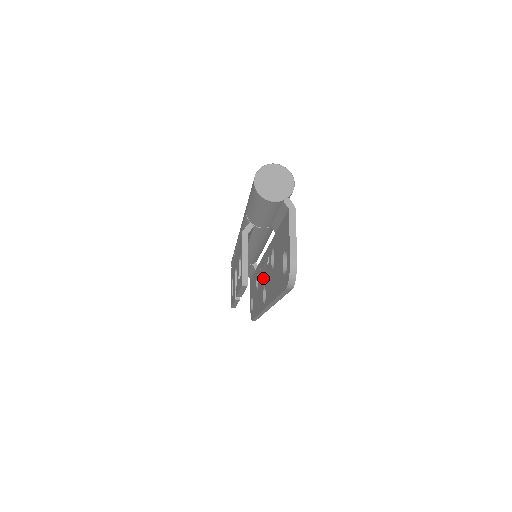
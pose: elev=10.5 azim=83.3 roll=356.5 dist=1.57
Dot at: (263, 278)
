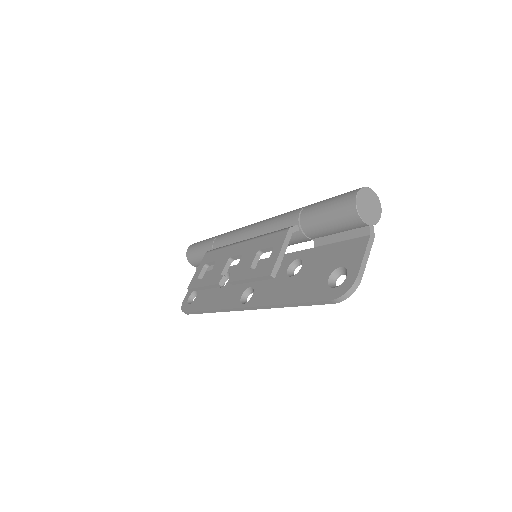
Dot at: occluded
